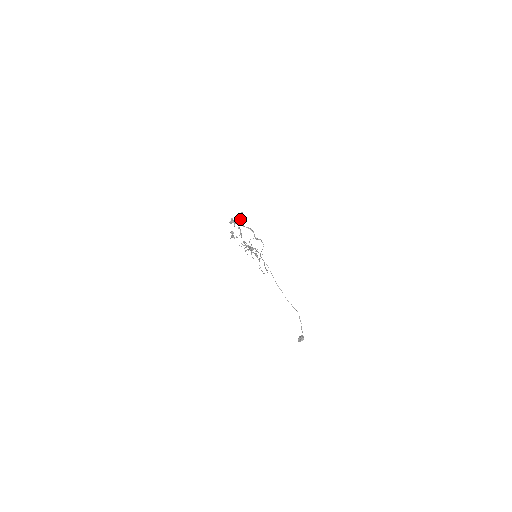
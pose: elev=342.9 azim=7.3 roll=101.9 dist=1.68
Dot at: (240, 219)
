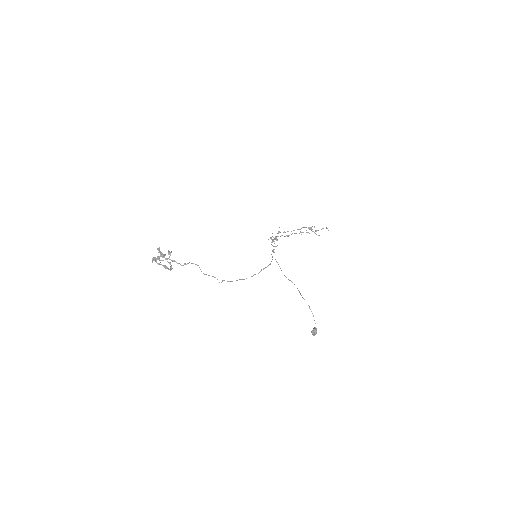
Dot at: occluded
